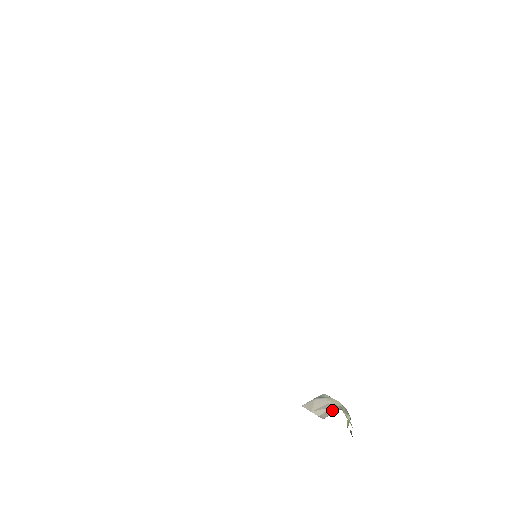
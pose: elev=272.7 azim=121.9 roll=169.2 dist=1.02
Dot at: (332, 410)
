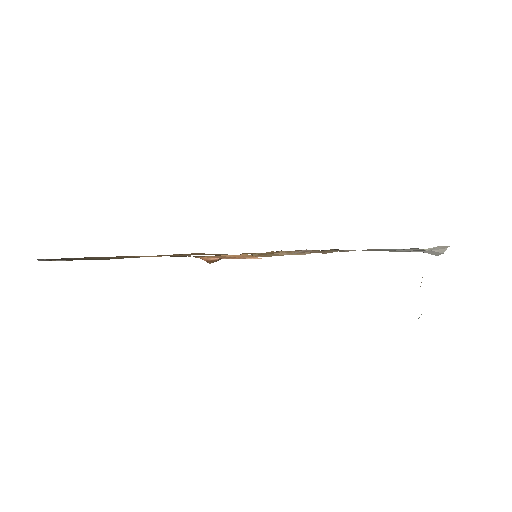
Dot at: occluded
